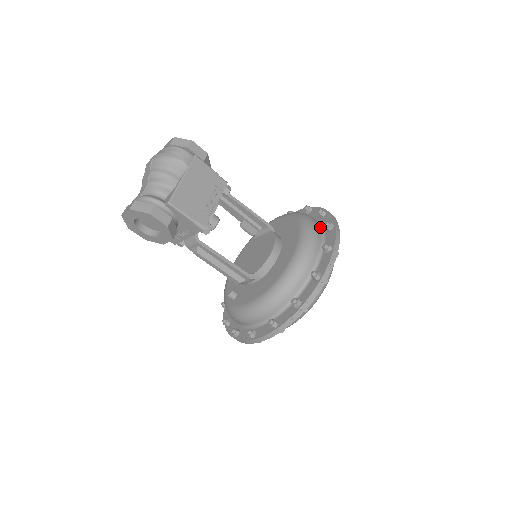
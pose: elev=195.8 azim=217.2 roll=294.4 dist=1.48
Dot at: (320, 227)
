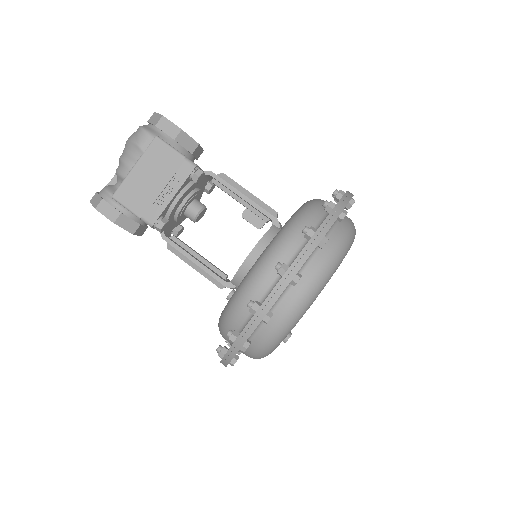
Dot at: occluded
